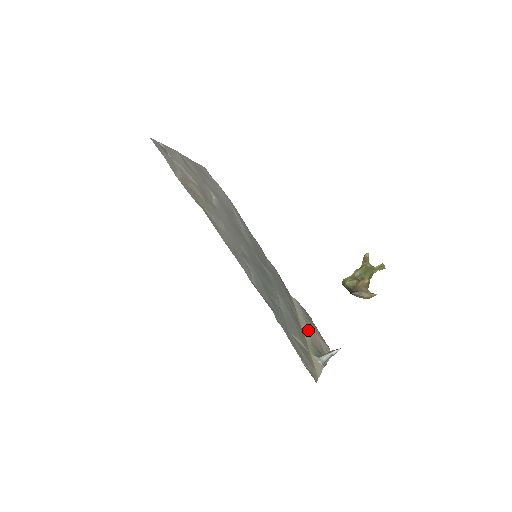
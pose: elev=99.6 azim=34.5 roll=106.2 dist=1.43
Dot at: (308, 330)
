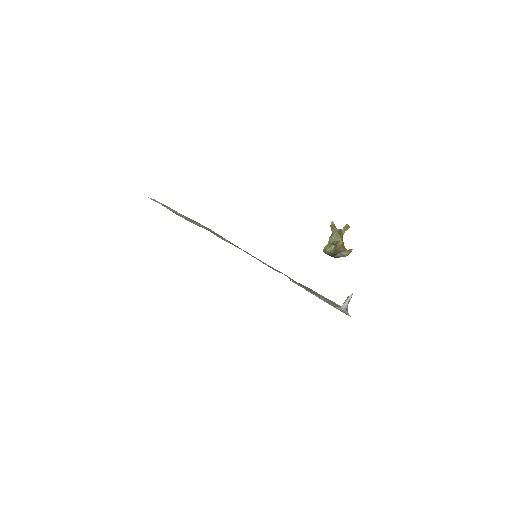
Dot at: (319, 295)
